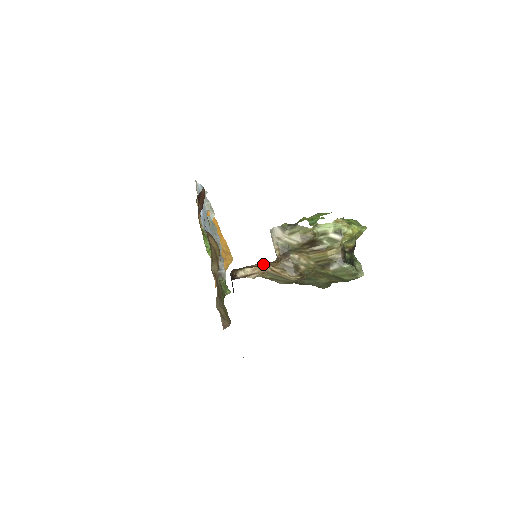
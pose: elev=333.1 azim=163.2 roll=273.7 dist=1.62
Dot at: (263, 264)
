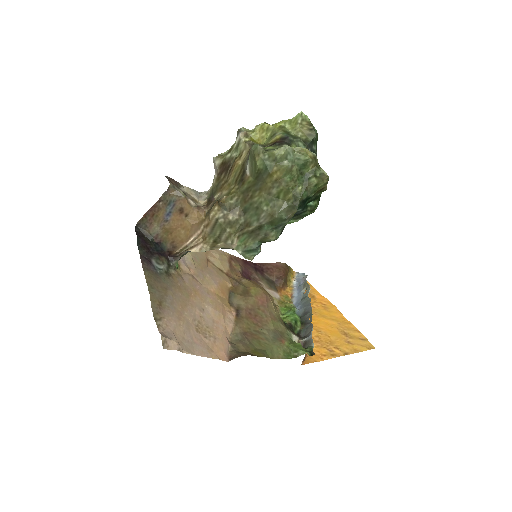
Dot at: (181, 218)
